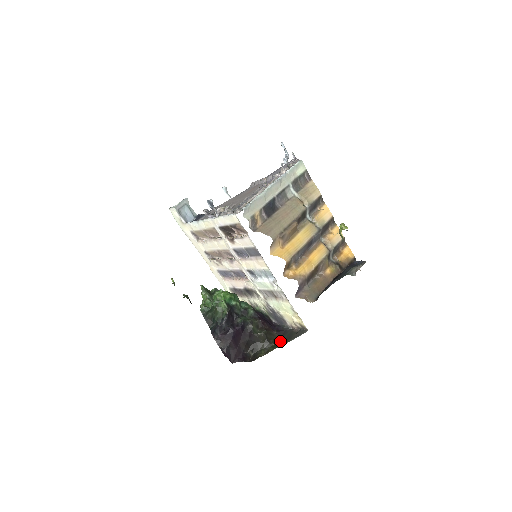
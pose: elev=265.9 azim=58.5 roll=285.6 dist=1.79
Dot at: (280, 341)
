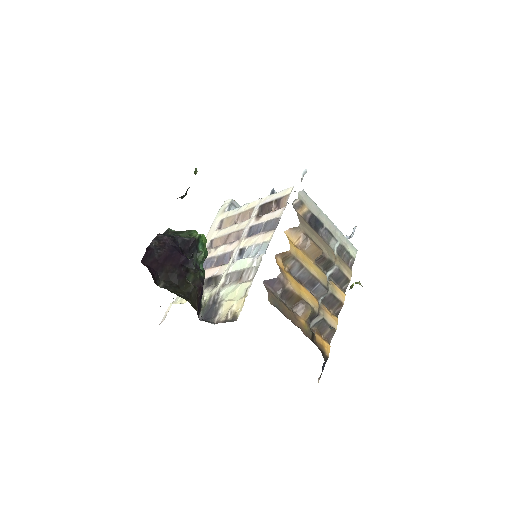
Dot at: occluded
